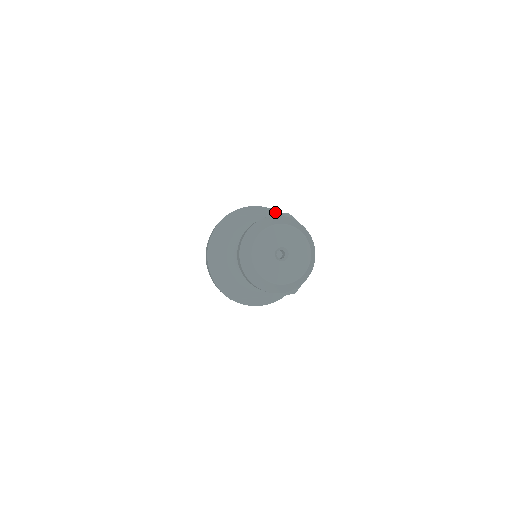
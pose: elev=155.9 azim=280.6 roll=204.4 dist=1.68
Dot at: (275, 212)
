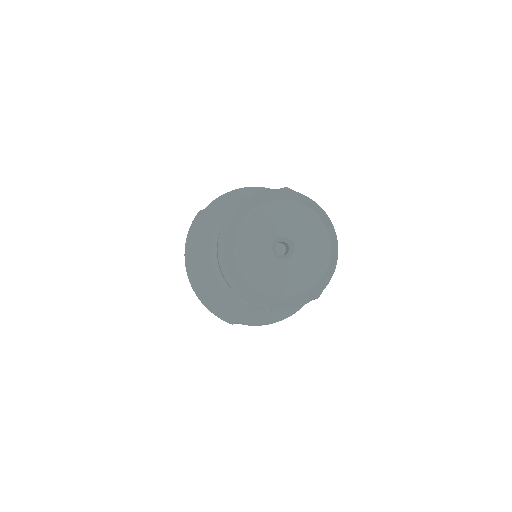
Dot at: occluded
